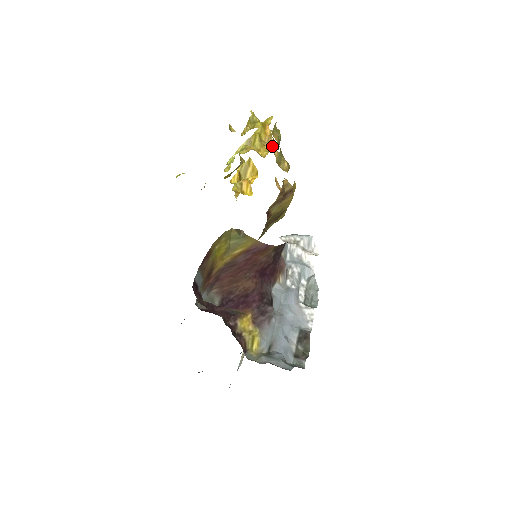
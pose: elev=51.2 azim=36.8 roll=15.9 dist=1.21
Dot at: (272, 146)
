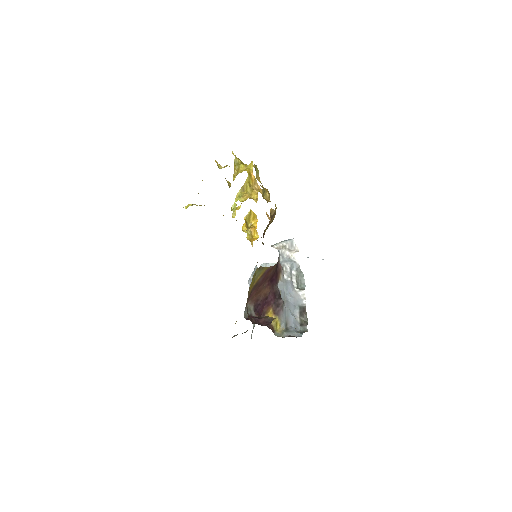
Dot at: (258, 187)
